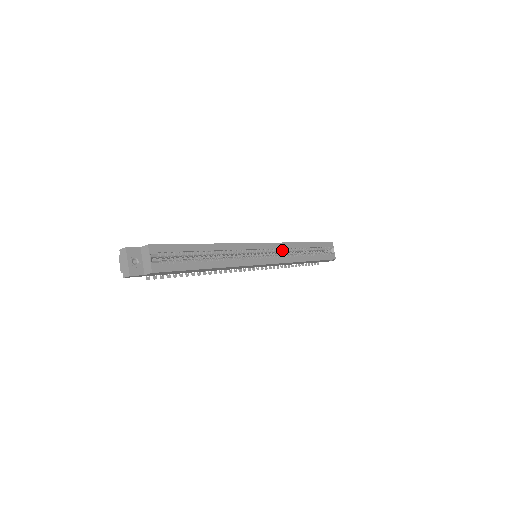
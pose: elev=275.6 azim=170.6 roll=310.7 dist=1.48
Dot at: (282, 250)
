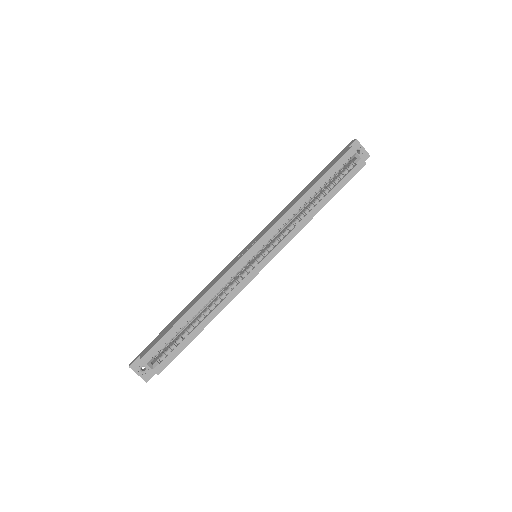
Dot at: (281, 229)
